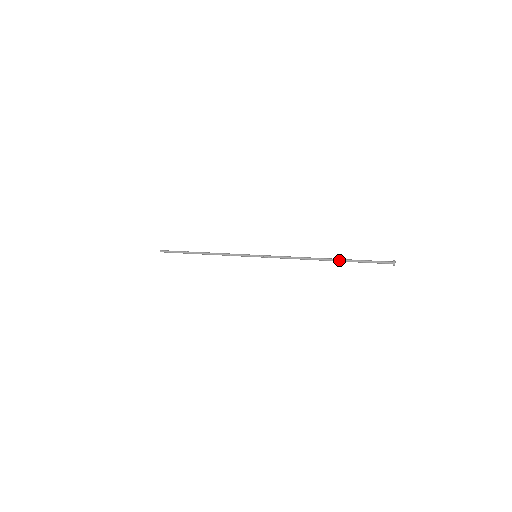
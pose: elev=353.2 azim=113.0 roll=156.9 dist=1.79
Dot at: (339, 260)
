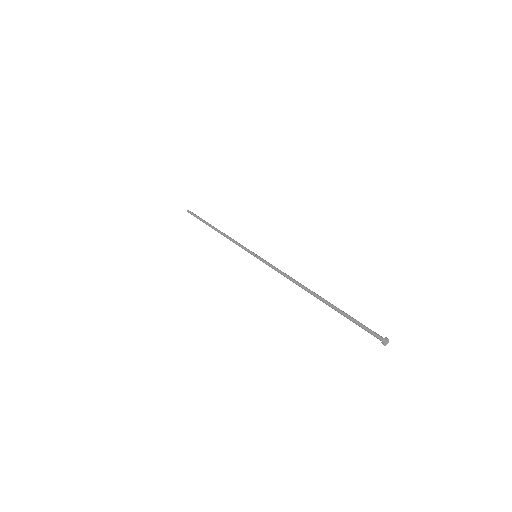
Dot at: occluded
